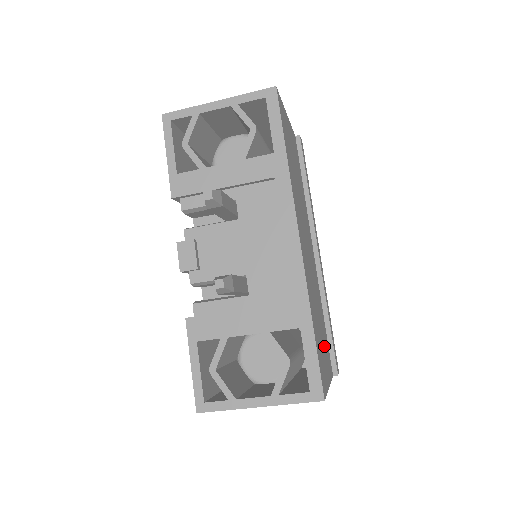
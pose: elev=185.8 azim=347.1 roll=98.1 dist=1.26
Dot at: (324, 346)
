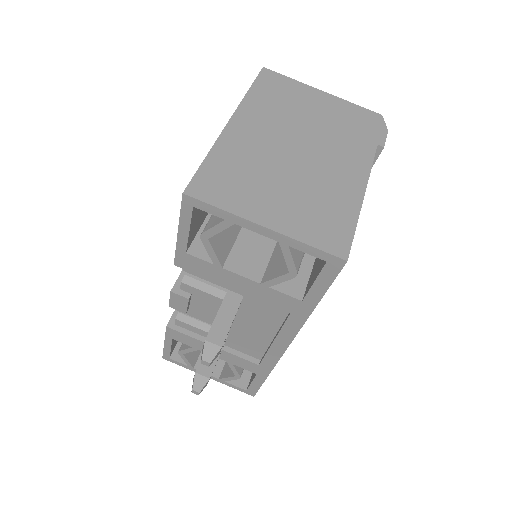
Dot at: occluded
